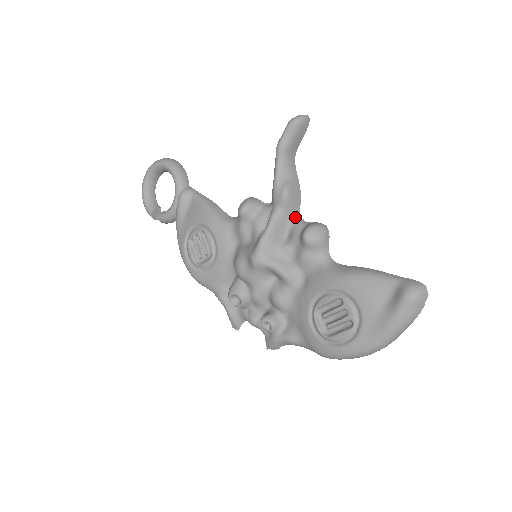
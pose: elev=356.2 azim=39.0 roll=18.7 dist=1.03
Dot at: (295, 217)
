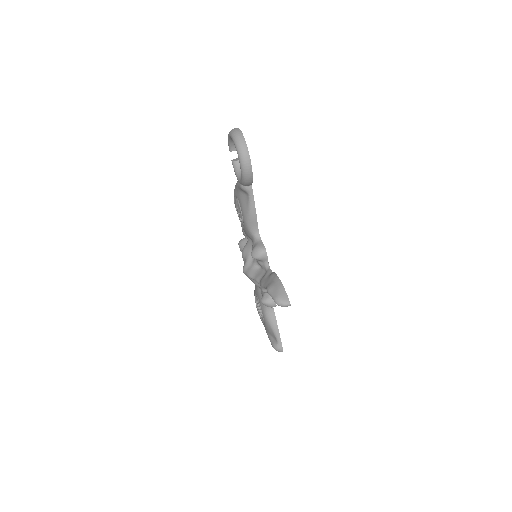
Dot at: occluded
